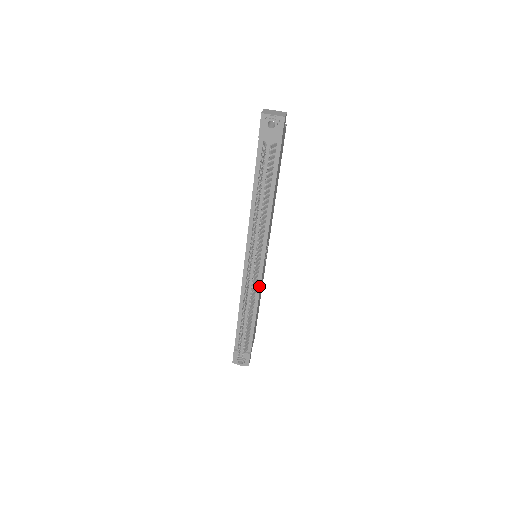
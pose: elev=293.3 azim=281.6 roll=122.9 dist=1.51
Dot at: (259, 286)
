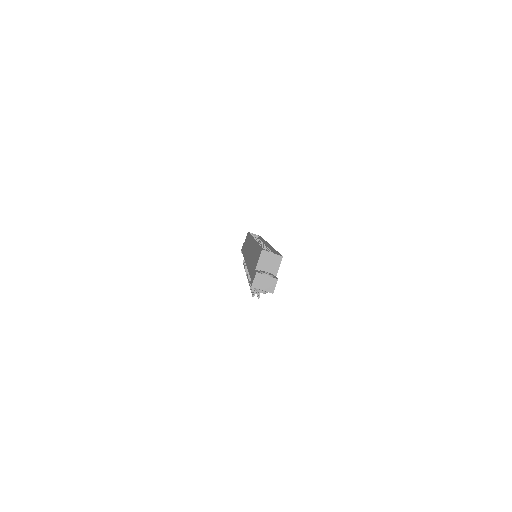
Dot at: occluded
